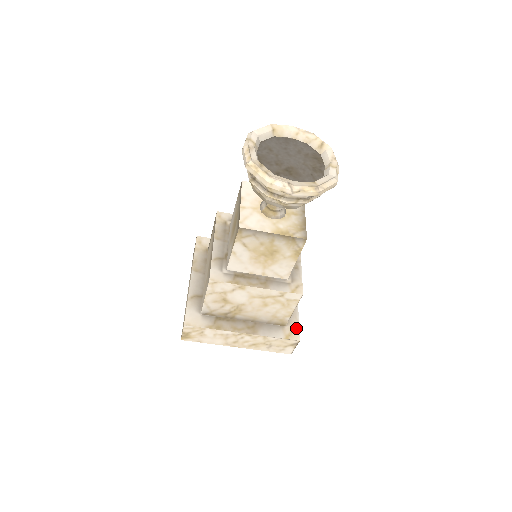
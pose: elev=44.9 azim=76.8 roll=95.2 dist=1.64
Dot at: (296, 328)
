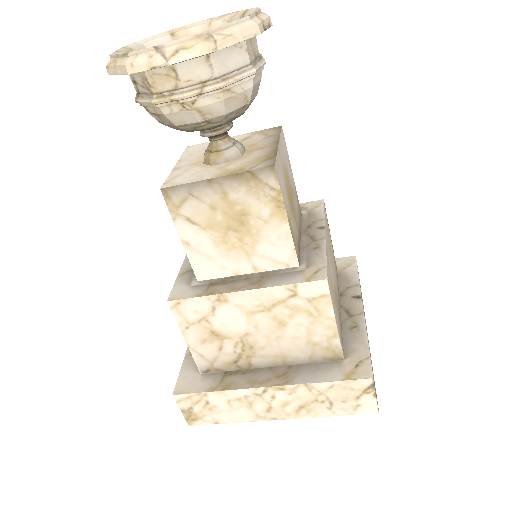
Dot at: (364, 358)
